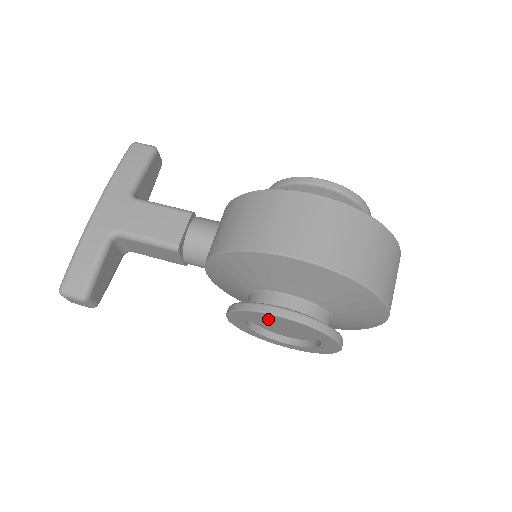
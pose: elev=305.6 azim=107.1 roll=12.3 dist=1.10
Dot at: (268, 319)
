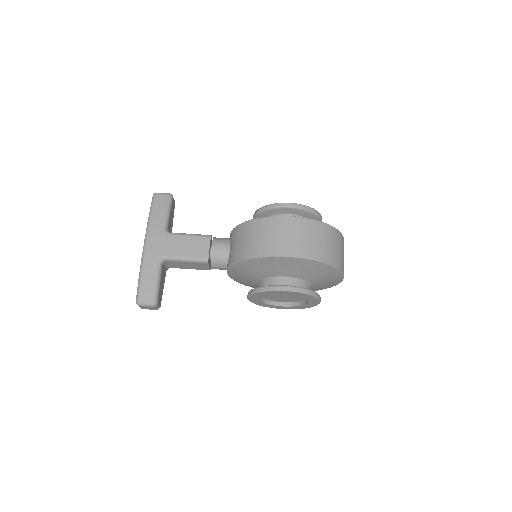
Dot at: occluded
